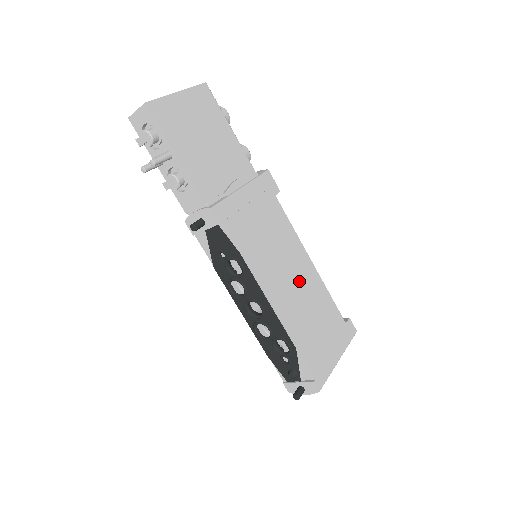
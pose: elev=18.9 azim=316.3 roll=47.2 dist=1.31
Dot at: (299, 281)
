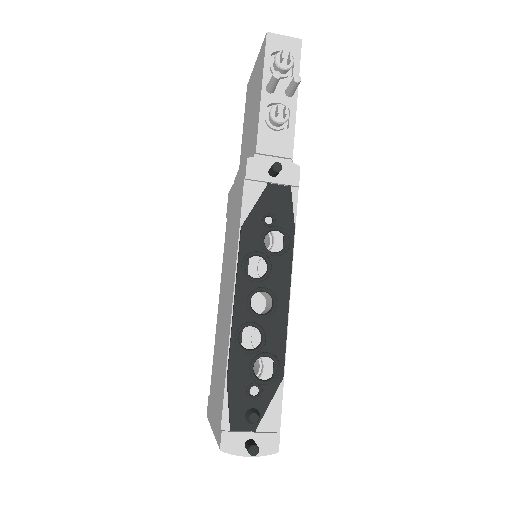
Dot at: occluded
